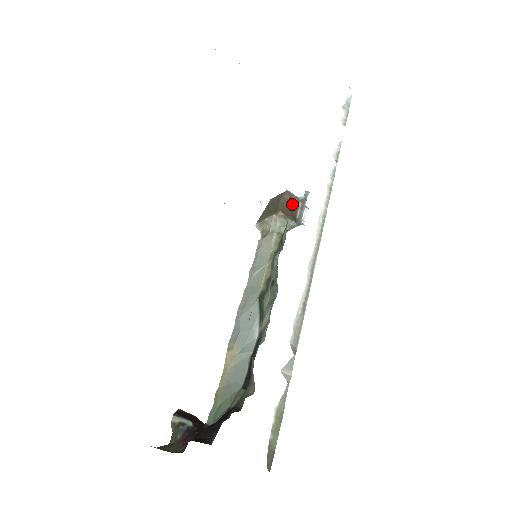
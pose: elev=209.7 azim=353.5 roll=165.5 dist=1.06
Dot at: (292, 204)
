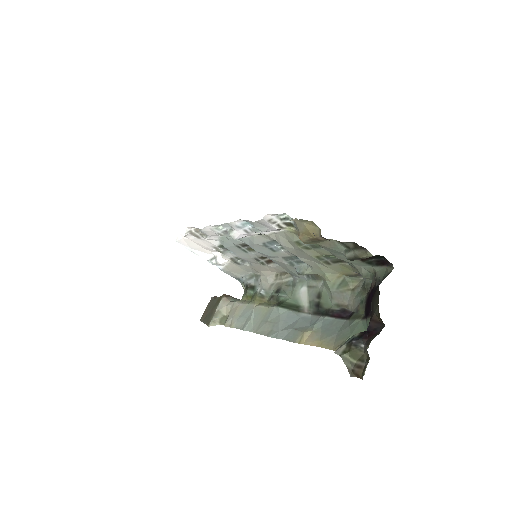
Dot at: occluded
